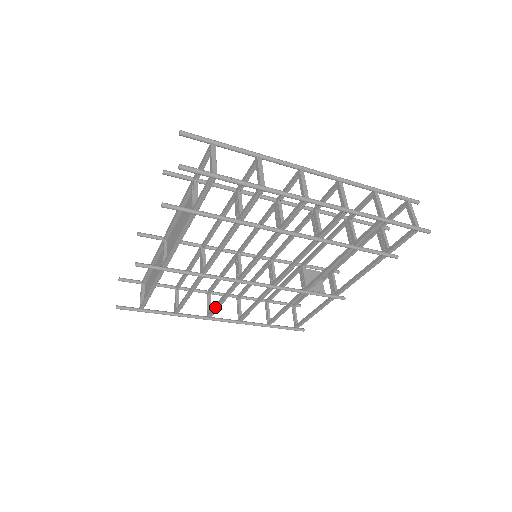
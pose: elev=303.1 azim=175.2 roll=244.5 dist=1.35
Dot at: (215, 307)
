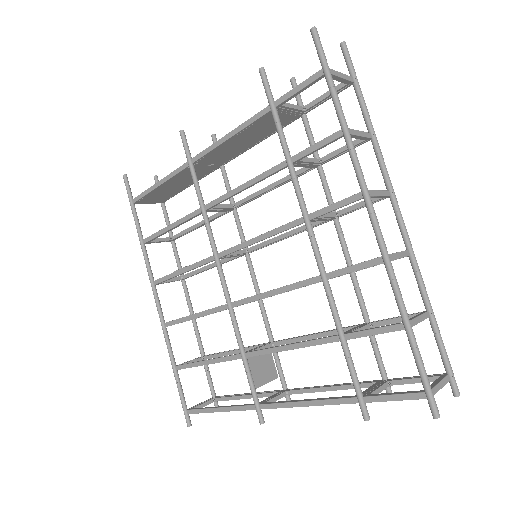
Dot at: occluded
